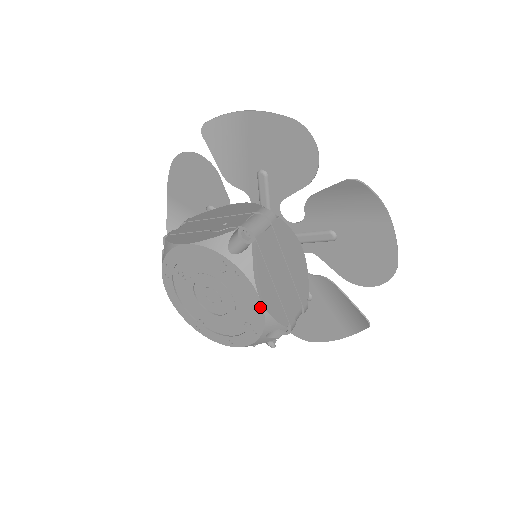
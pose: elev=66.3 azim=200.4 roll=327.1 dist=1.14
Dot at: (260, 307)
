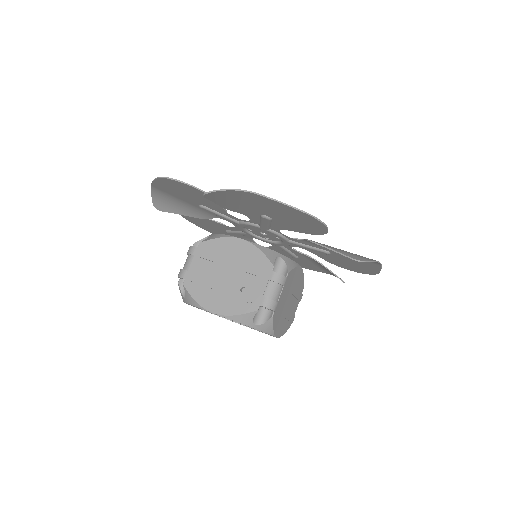
Dot at: (276, 337)
